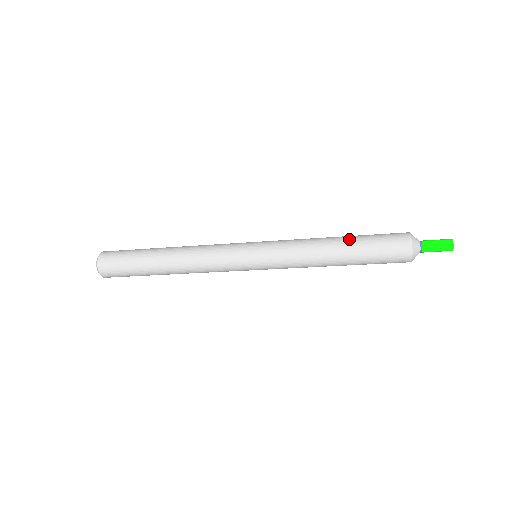
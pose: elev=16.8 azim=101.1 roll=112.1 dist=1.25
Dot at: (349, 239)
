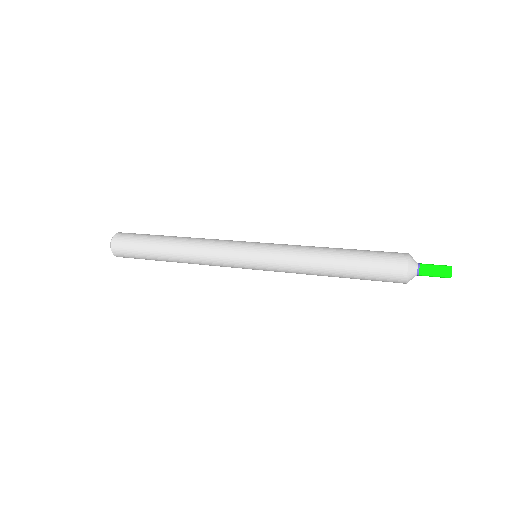
Dot at: (345, 262)
